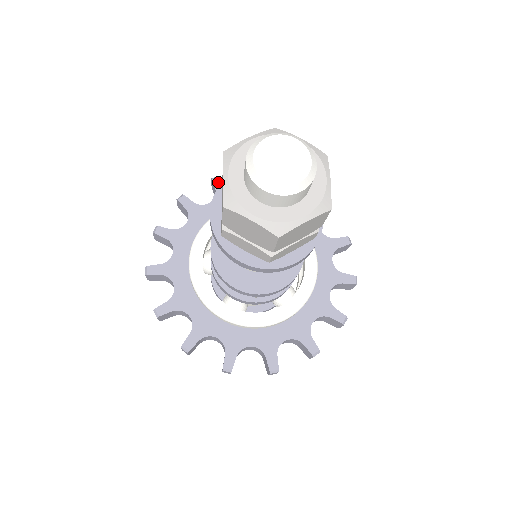
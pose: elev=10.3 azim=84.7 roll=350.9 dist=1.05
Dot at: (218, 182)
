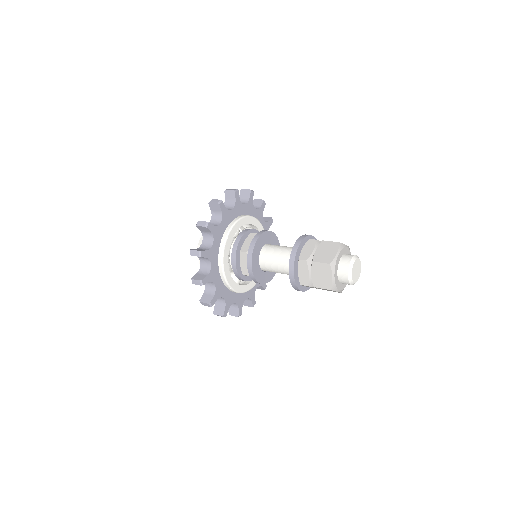
Dot at: (222, 205)
